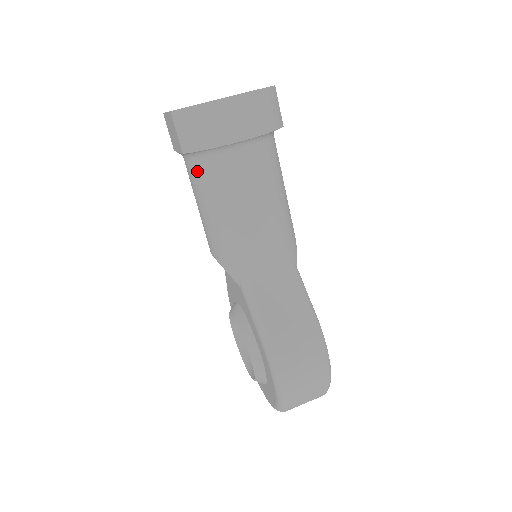
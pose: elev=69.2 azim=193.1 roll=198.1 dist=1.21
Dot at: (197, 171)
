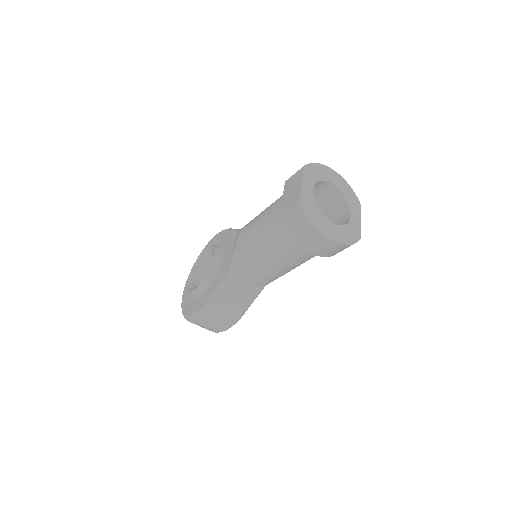
Dot at: (277, 222)
